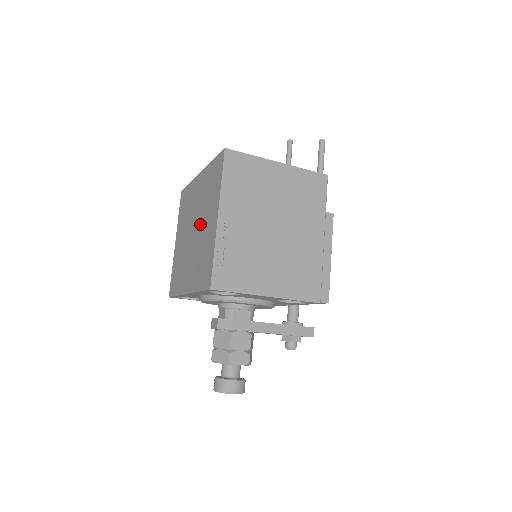
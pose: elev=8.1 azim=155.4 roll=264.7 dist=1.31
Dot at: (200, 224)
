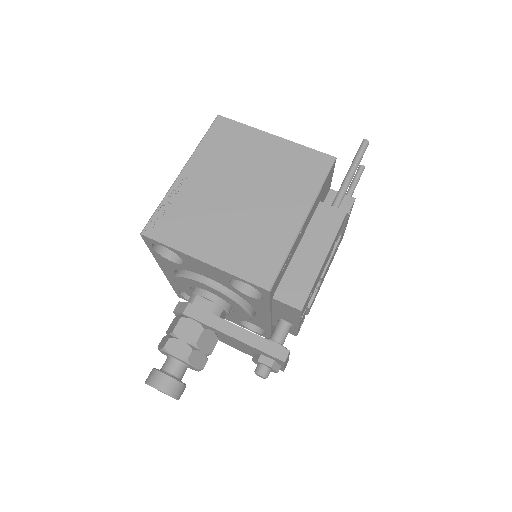
Dot at: occluded
